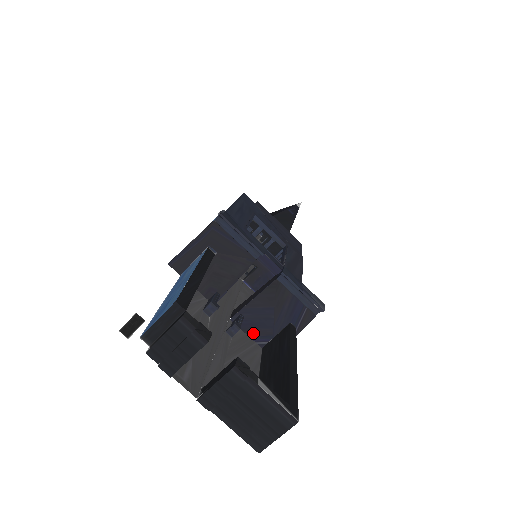
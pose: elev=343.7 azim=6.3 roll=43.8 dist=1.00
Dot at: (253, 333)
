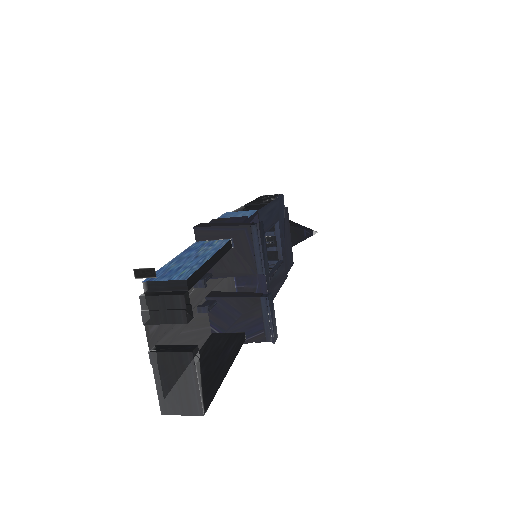
Dot at: (214, 319)
